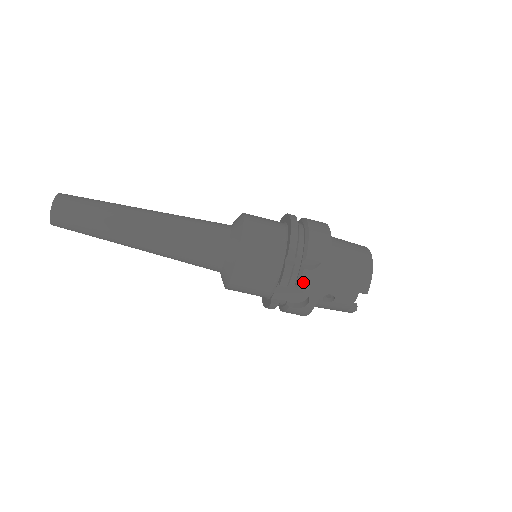
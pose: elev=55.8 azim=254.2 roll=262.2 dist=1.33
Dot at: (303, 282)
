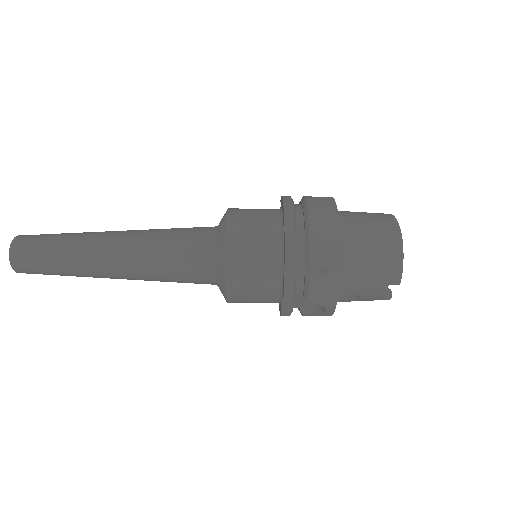
Dot at: (311, 294)
